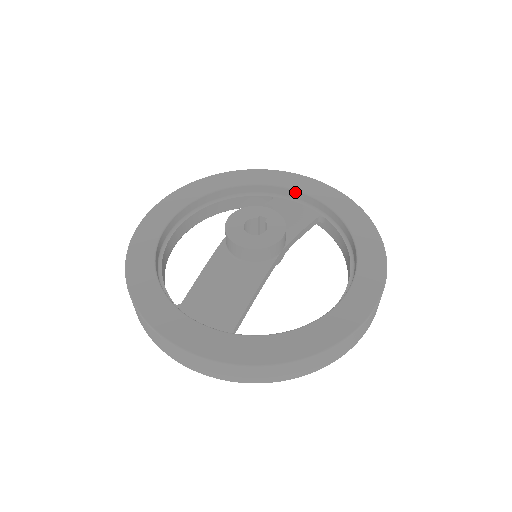
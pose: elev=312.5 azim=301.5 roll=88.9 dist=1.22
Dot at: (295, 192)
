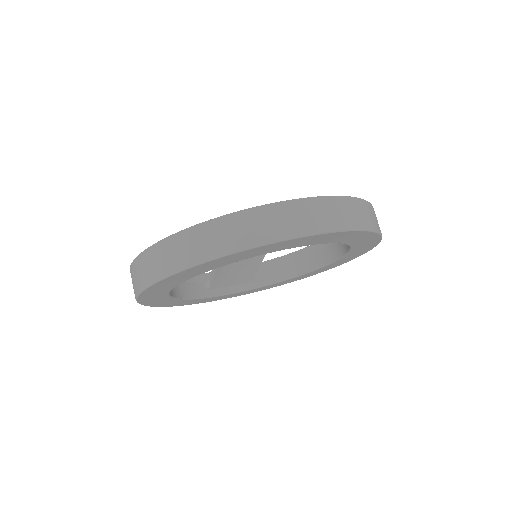
Dot at: occluded
